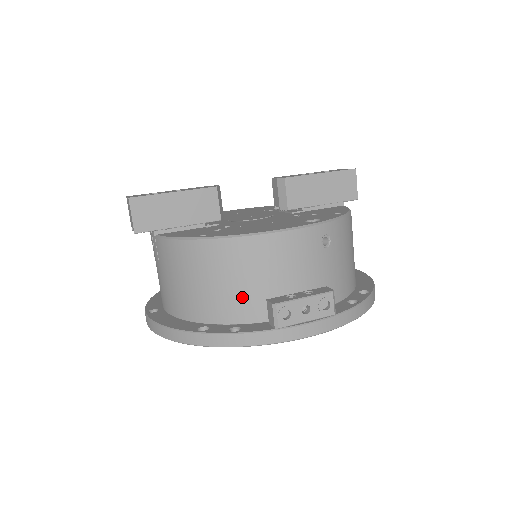
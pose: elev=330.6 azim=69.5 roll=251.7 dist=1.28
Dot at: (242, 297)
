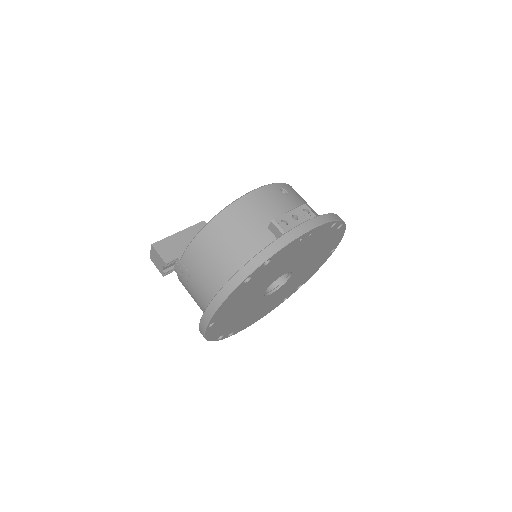
Dot at: (253, 238)
